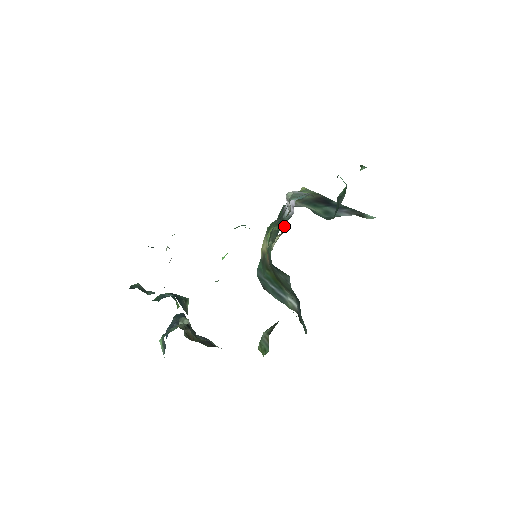
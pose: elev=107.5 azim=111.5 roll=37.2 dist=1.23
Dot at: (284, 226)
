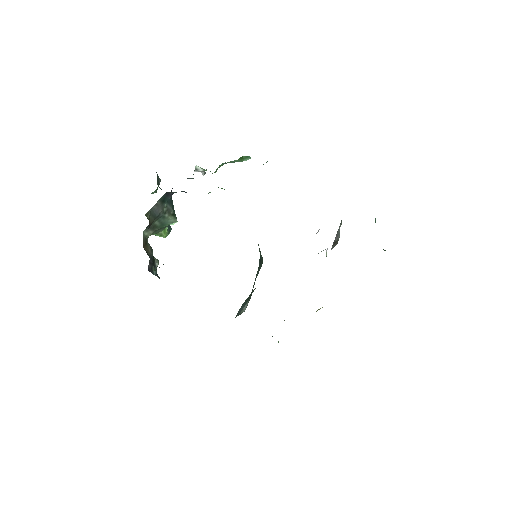
Dot at: occluded
